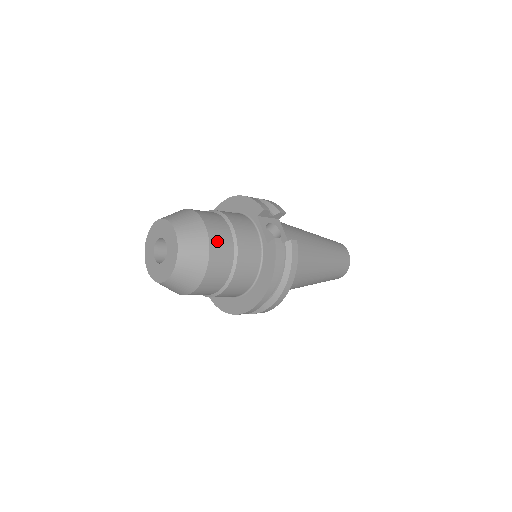
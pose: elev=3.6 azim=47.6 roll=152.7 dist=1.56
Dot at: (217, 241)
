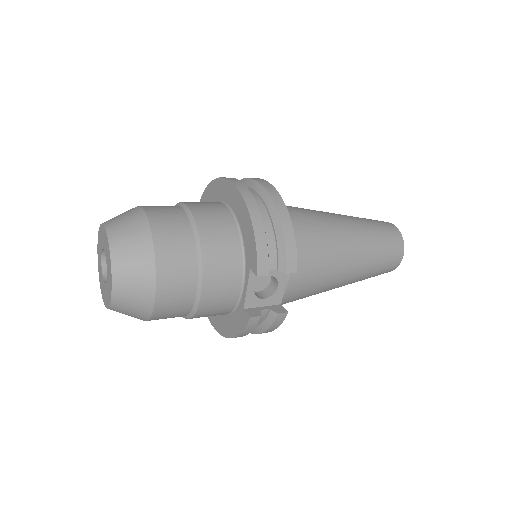
Dot at: (167, 304)
